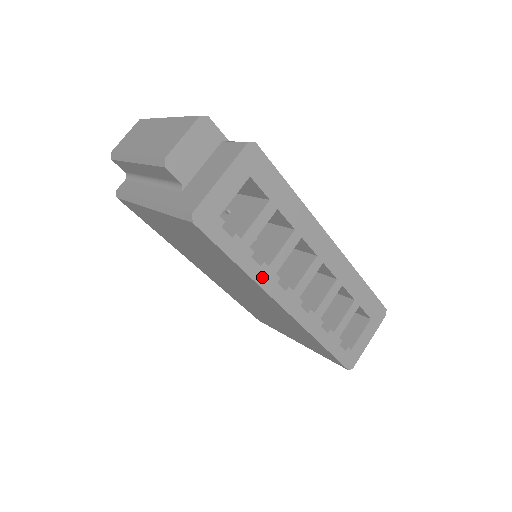
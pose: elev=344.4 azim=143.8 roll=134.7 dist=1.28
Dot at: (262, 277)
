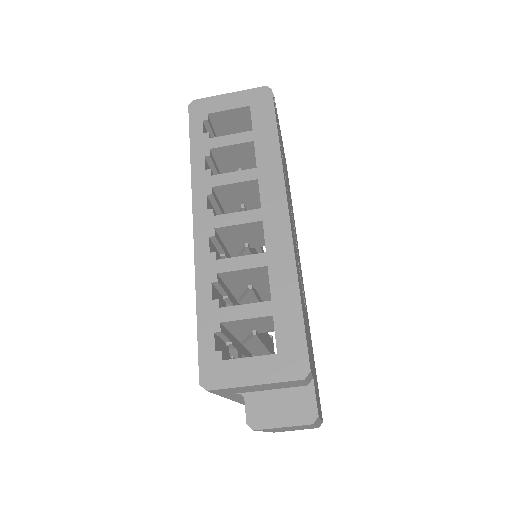
Dot at: (199, 179)
